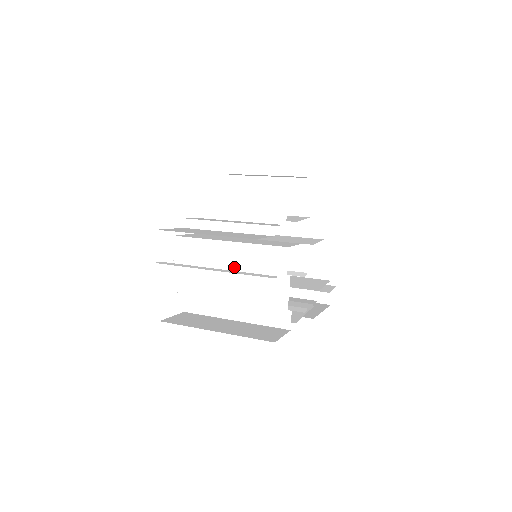
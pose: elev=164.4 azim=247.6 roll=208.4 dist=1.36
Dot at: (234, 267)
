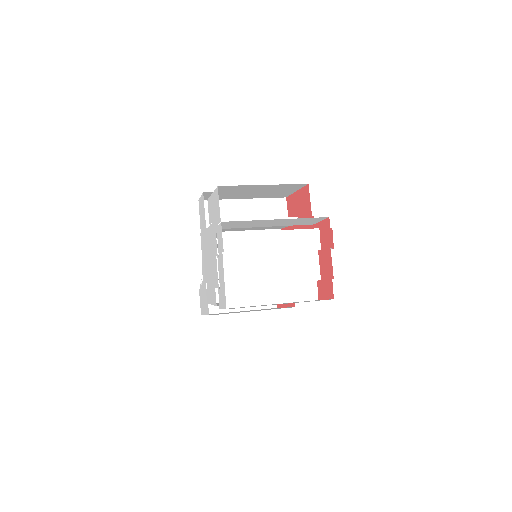
Dot at: (277, 252)
